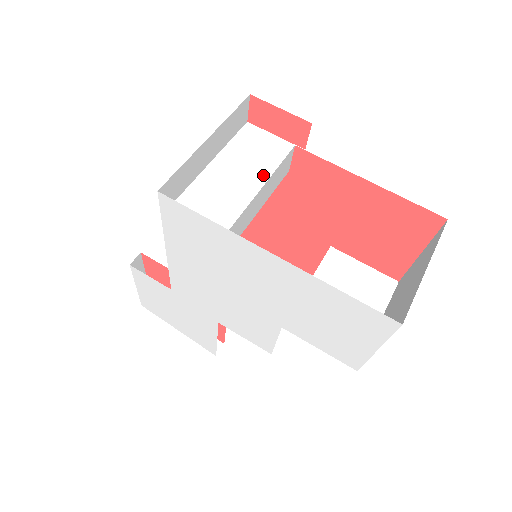
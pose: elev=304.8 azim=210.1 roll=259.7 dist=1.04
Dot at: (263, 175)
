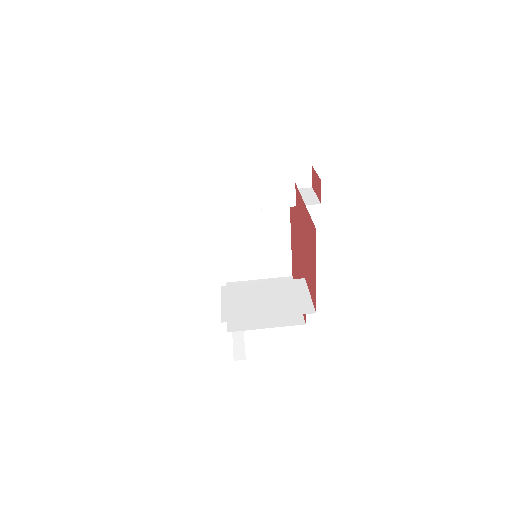
Dot at: occluded
